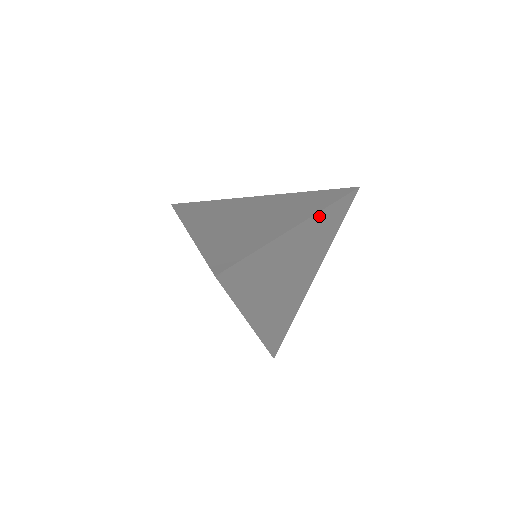
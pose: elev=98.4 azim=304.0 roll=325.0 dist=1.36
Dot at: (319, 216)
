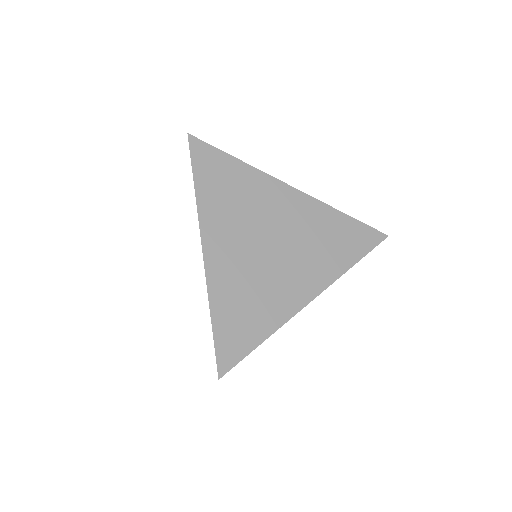
Dot at: (333, 278)
